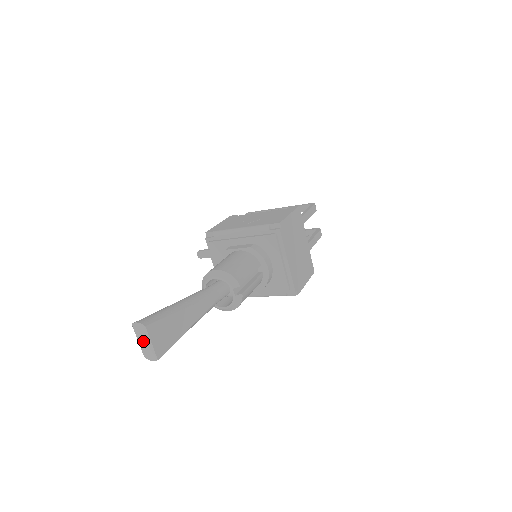
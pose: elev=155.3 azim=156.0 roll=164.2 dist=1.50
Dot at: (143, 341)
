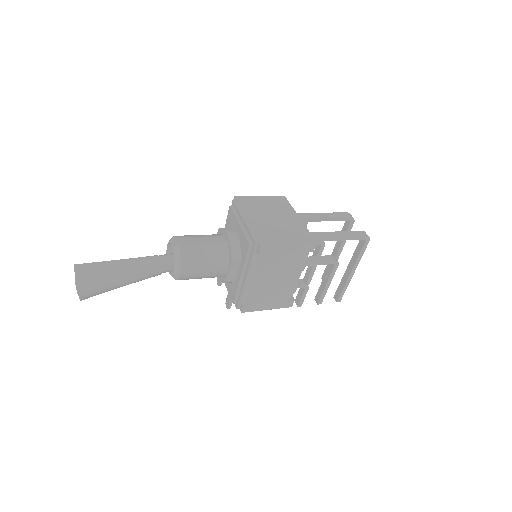
Dot at: occluded
